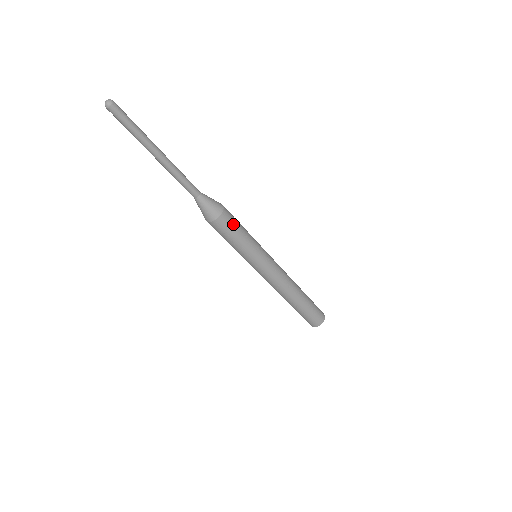
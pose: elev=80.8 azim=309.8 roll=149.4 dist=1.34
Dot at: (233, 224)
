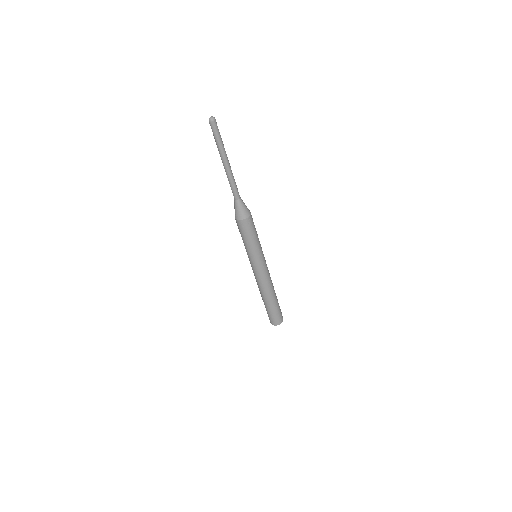
Dot at: (252, 228)
